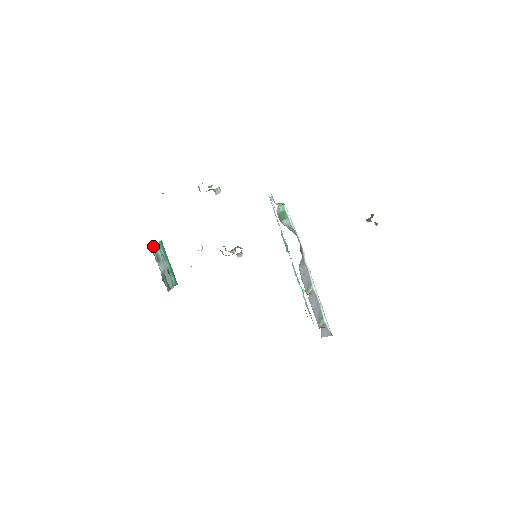
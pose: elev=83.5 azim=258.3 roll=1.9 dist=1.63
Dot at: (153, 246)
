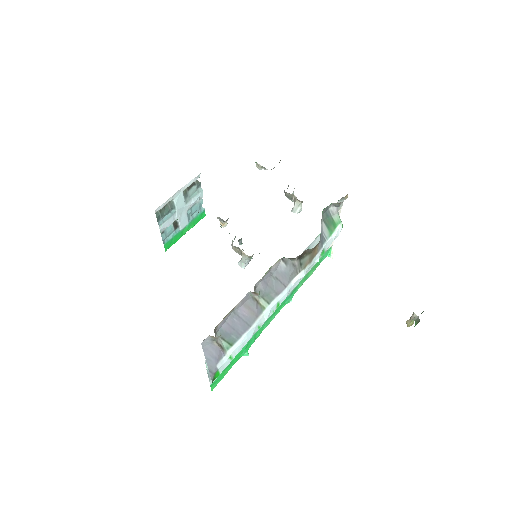
Dot at: (198, 185)
